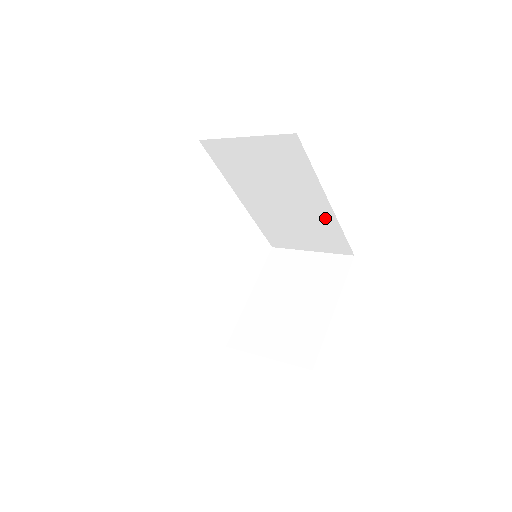
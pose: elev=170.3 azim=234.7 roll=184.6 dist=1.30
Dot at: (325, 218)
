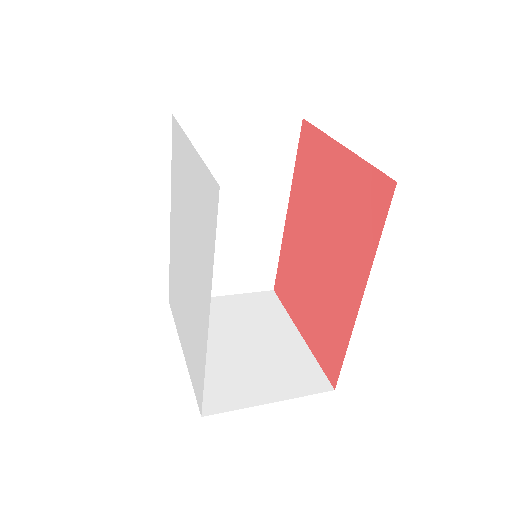
Dot at: (270, 236)
